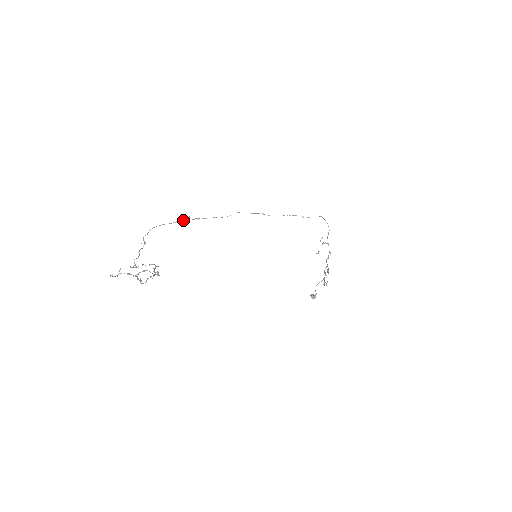
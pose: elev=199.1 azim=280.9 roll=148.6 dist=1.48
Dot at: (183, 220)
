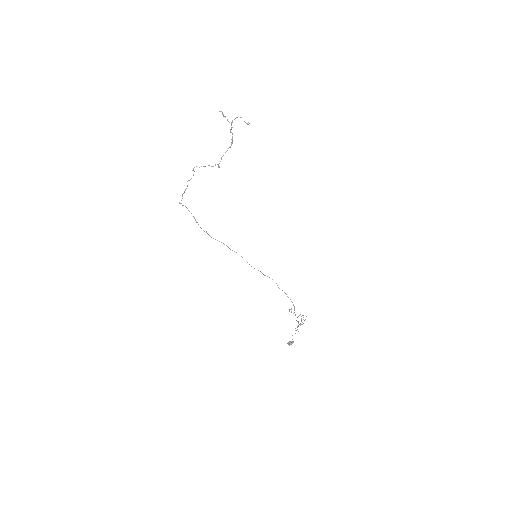
Dot at: (200, 227)
